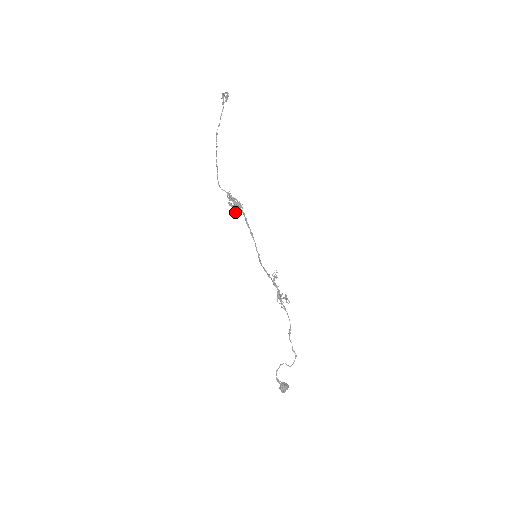
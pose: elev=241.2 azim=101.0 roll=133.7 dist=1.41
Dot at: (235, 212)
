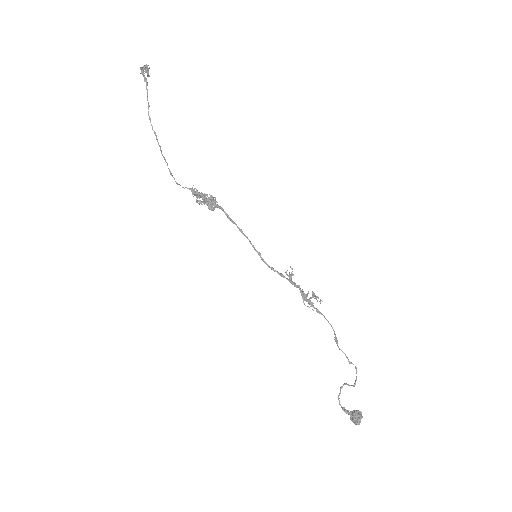
Dot at: (209, 209)
